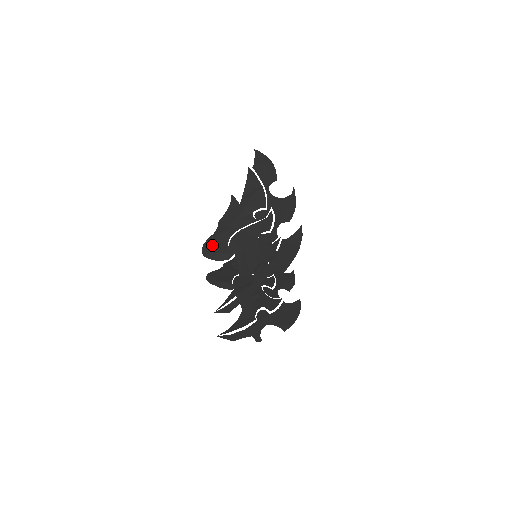
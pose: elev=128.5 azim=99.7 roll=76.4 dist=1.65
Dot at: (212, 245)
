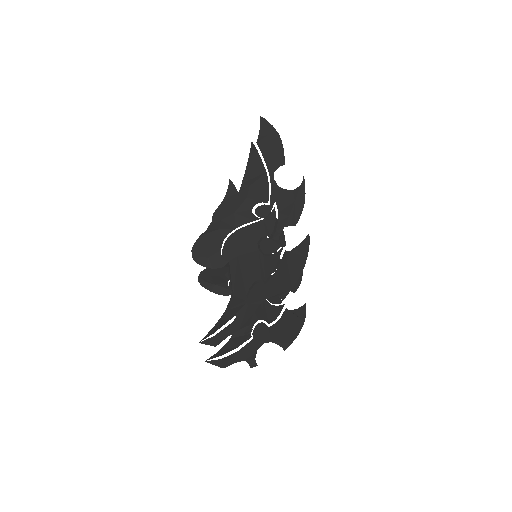
Dot at: (203, 246)
